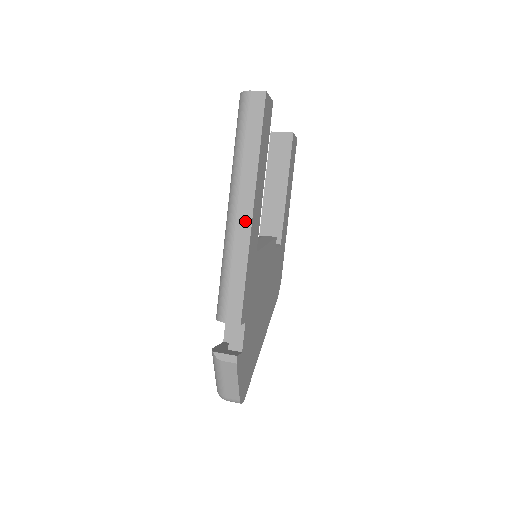
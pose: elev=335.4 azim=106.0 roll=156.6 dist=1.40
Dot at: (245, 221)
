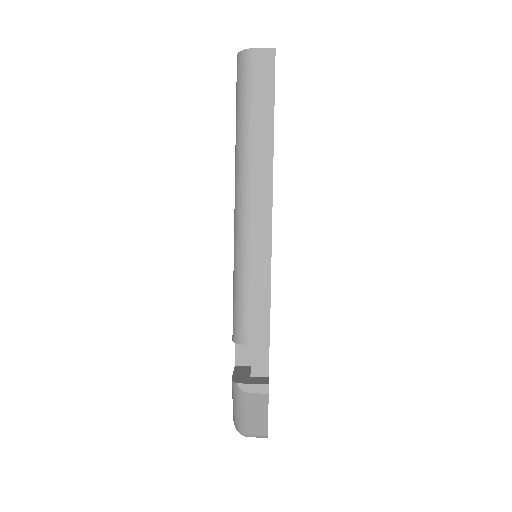
Dot at: (263, 215)
